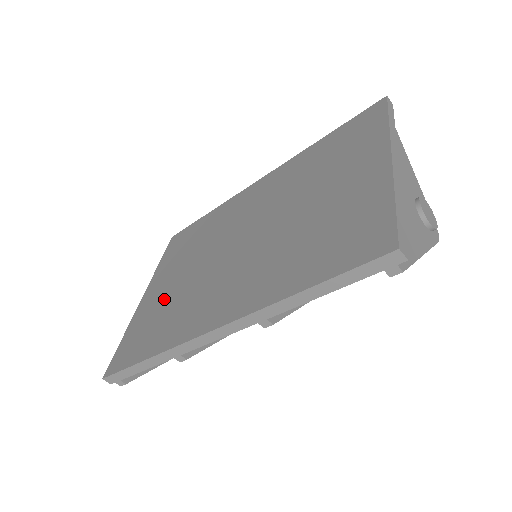
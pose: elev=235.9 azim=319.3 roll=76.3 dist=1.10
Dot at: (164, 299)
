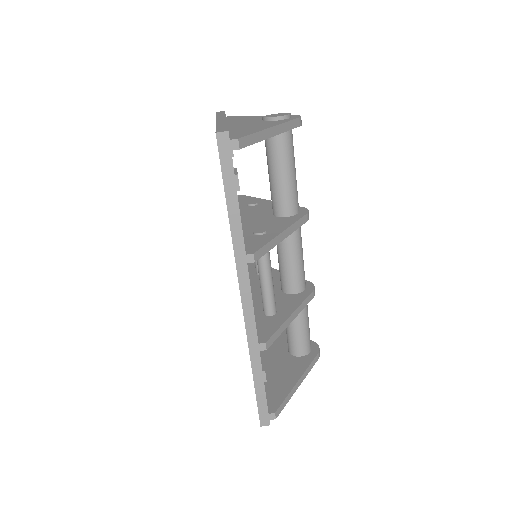
Dot at: occluded
